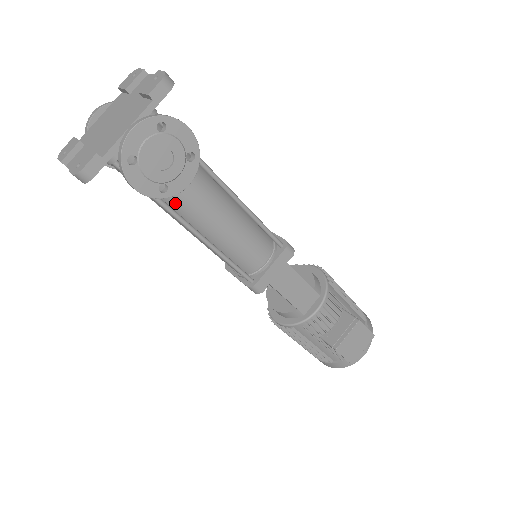
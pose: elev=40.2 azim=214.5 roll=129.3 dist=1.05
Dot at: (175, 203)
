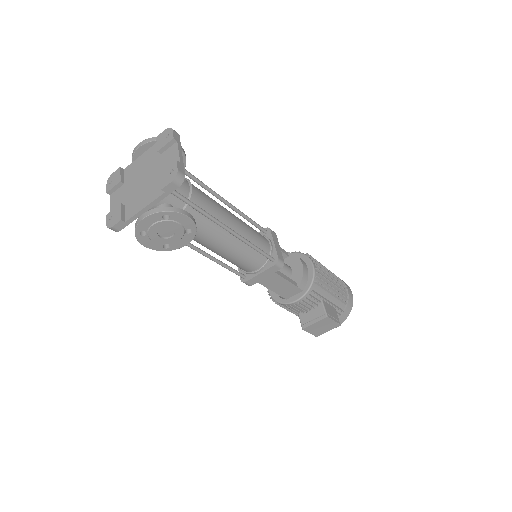
Dot at: occluded
